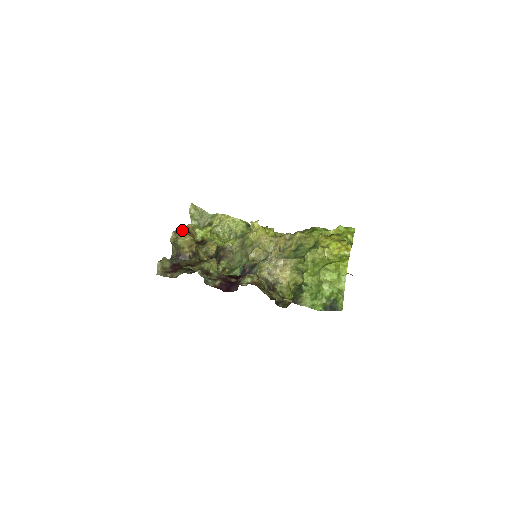
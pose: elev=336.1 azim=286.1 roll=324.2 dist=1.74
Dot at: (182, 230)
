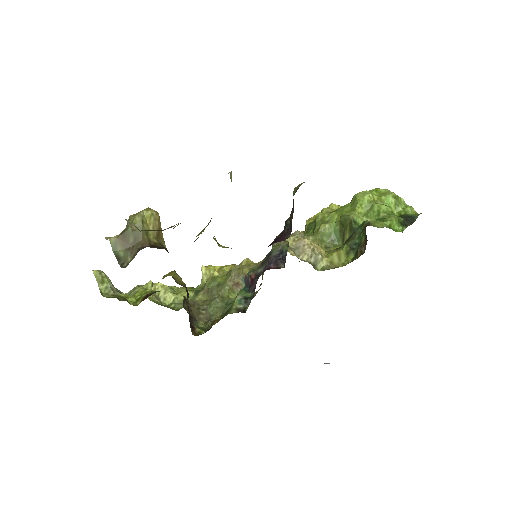
Dot at: occluded
